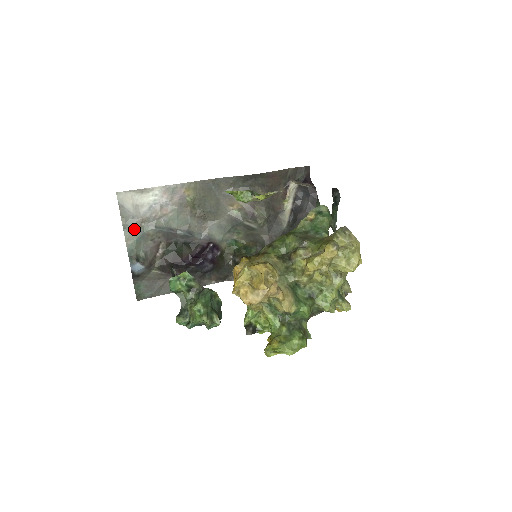
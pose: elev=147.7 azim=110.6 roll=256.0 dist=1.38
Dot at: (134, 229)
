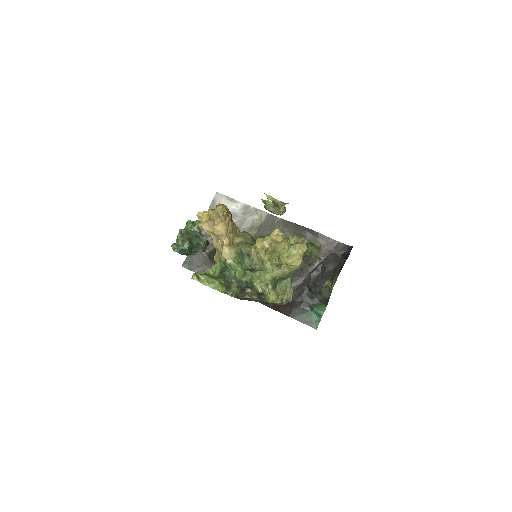
Dot at: occluded
